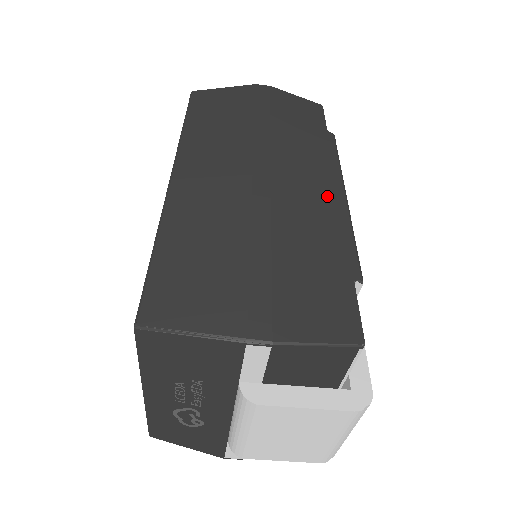
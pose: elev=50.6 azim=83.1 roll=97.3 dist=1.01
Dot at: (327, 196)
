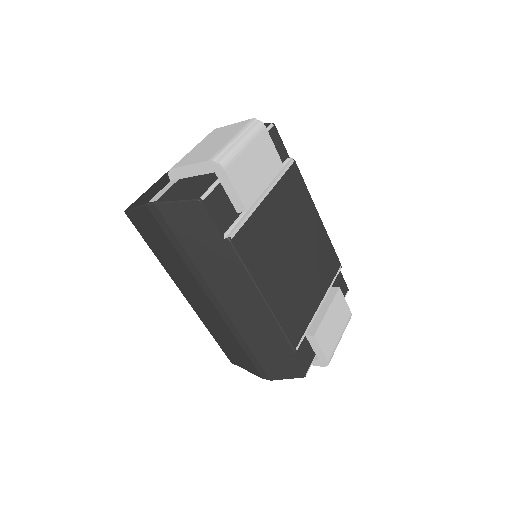
Dot at: (255, 307)
